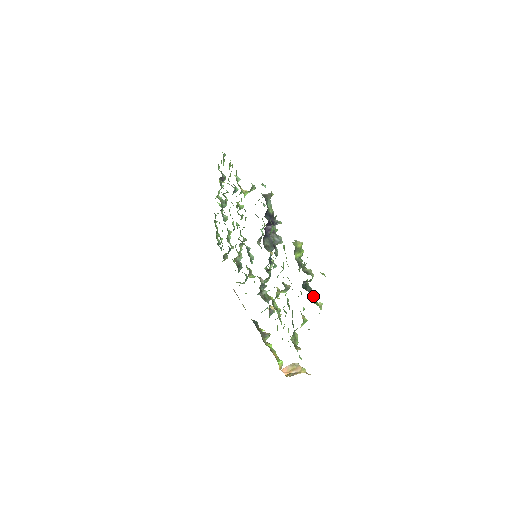
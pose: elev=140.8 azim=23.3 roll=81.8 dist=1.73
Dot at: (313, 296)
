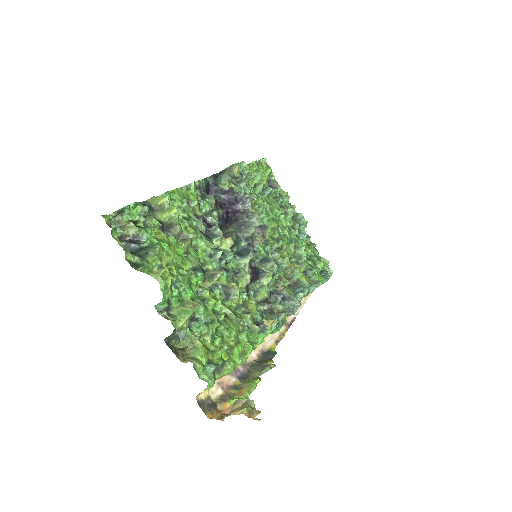
Dot at: (145, 261)
